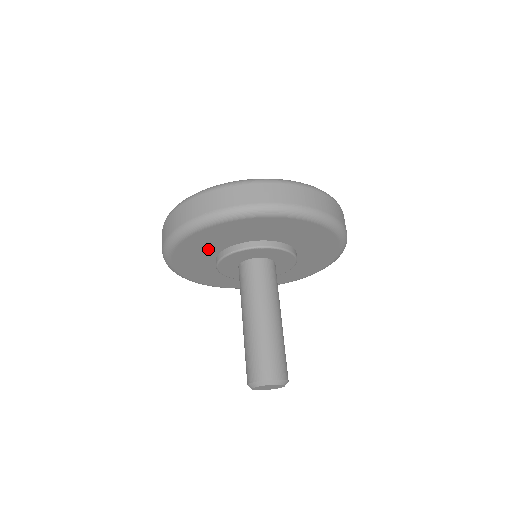
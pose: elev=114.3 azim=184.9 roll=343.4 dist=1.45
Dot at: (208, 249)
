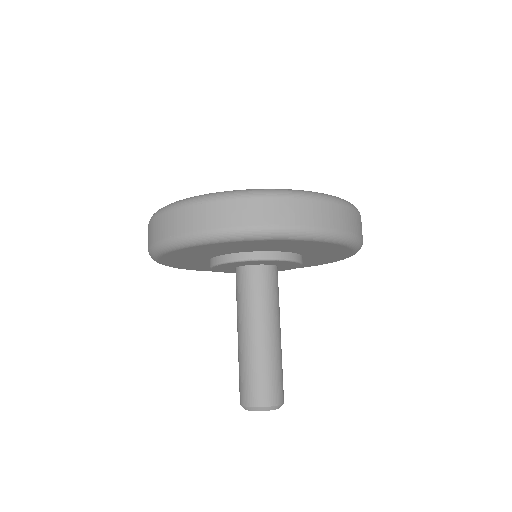
Dot at: (225, 250)
